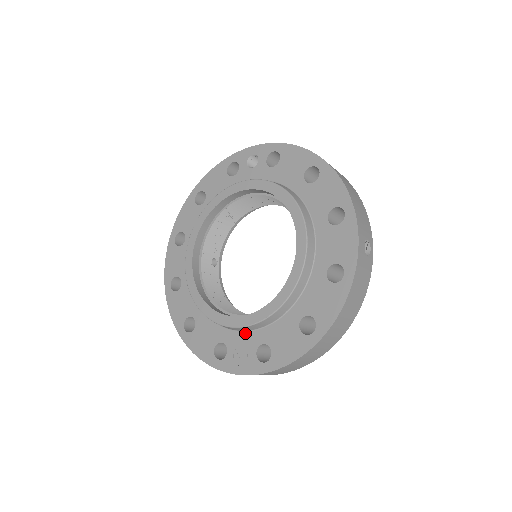
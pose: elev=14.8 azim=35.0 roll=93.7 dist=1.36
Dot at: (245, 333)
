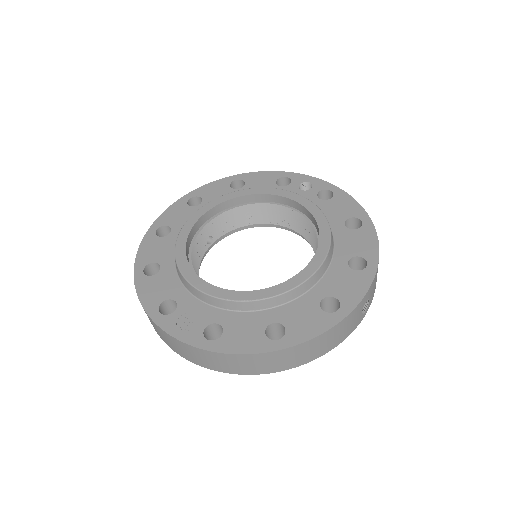
Dot at: (206, 305)
